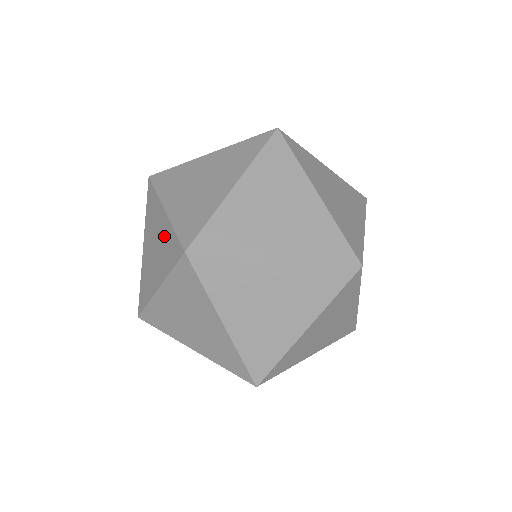
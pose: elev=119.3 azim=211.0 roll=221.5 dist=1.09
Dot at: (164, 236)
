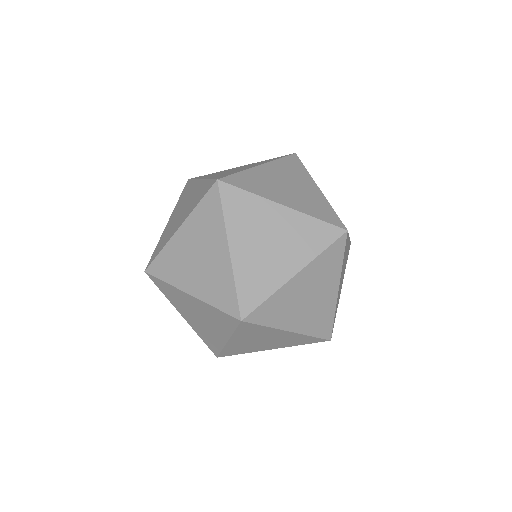
Dot at: (205, 311)
